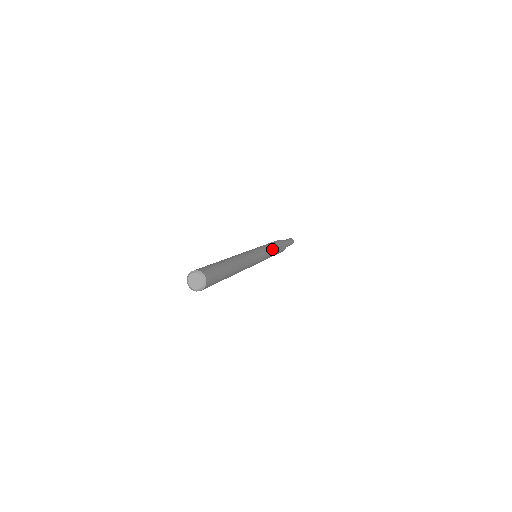
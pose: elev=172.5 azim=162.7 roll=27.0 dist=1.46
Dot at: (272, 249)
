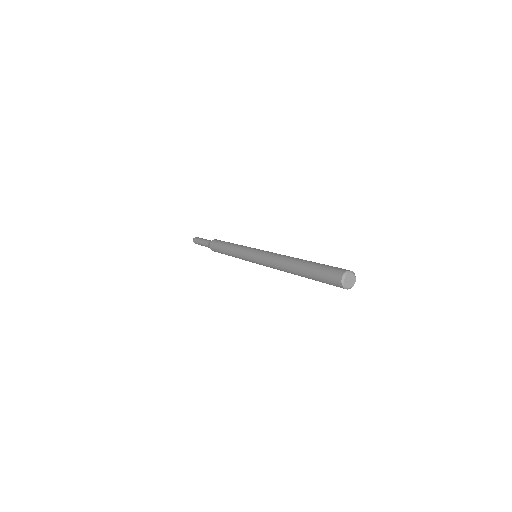
Dot at: occluded
